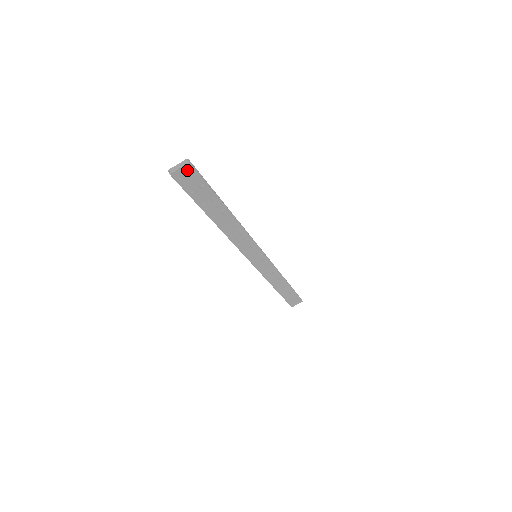
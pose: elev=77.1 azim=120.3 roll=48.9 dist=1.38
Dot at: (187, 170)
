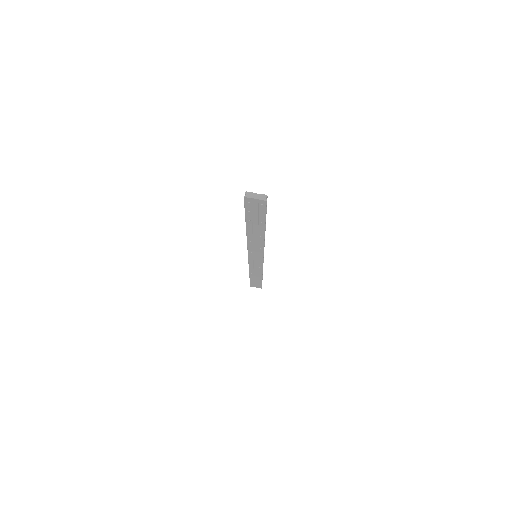
Dot at: (260, 202)
